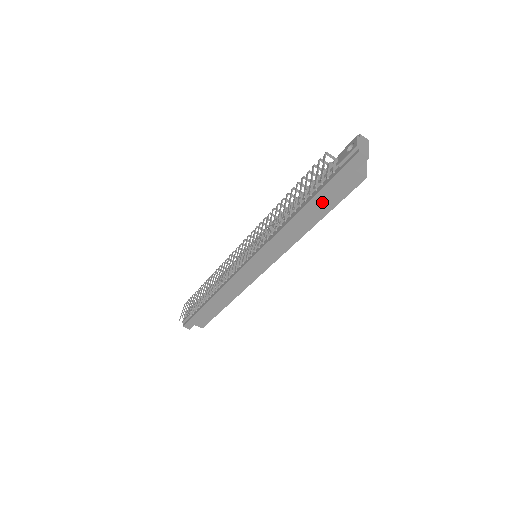
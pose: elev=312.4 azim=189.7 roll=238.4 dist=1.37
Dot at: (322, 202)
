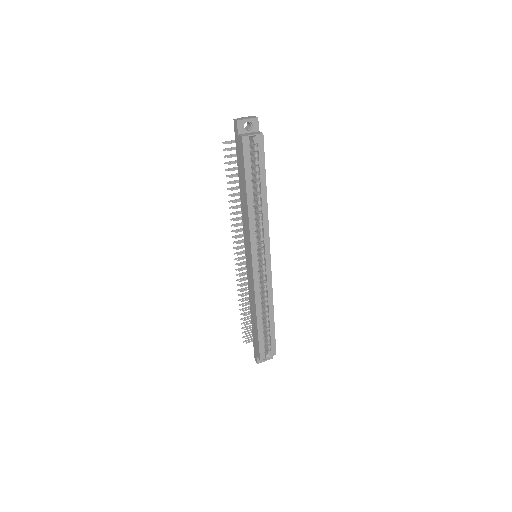
Dot at: (241, 173)
